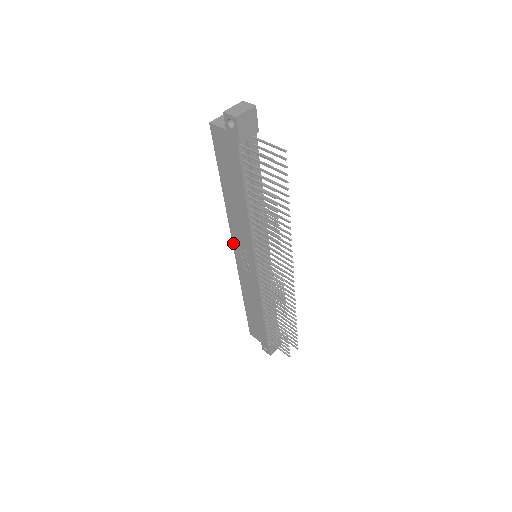
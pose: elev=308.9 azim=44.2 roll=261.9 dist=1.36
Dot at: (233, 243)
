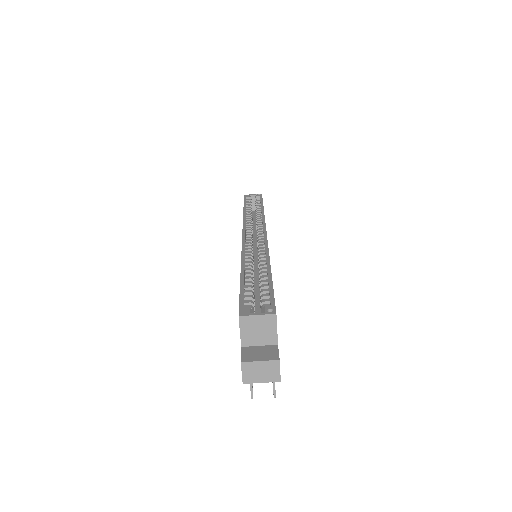
Dot at: (242, 240)
